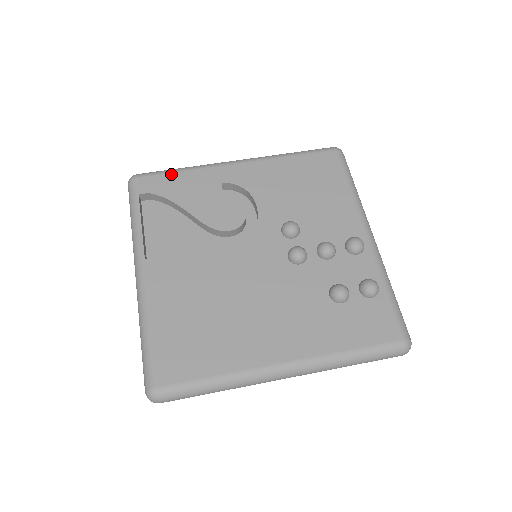
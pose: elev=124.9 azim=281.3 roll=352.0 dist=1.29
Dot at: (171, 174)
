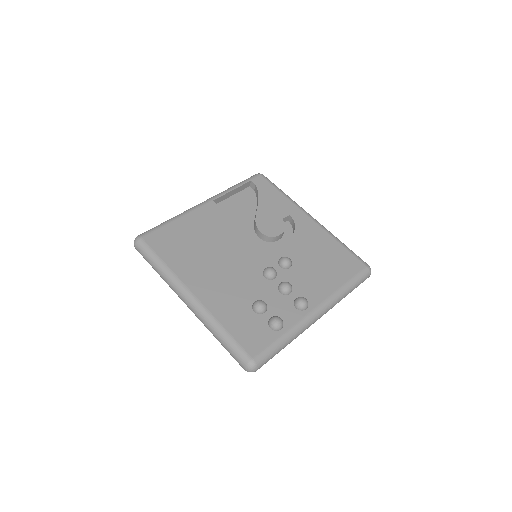
Dot at: (276, 189)
